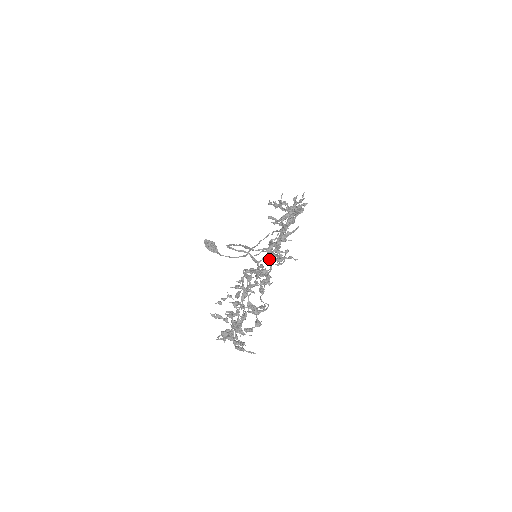
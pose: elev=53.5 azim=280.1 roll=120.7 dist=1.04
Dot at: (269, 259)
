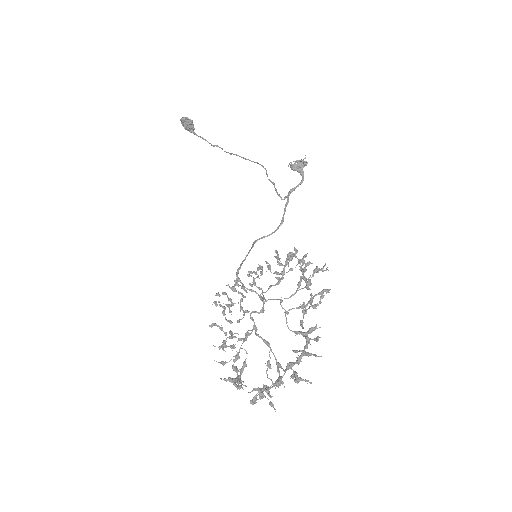
Dot at: (287, 368)
